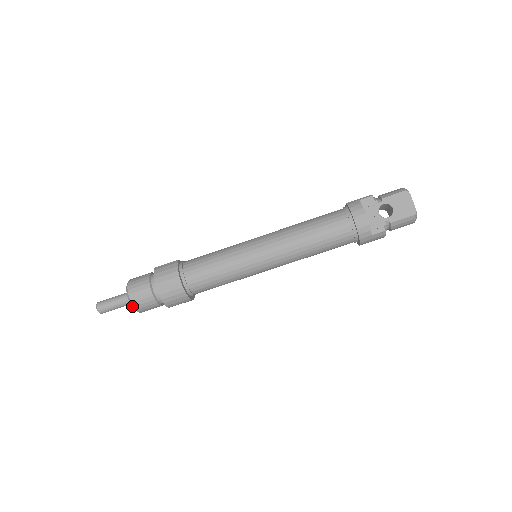
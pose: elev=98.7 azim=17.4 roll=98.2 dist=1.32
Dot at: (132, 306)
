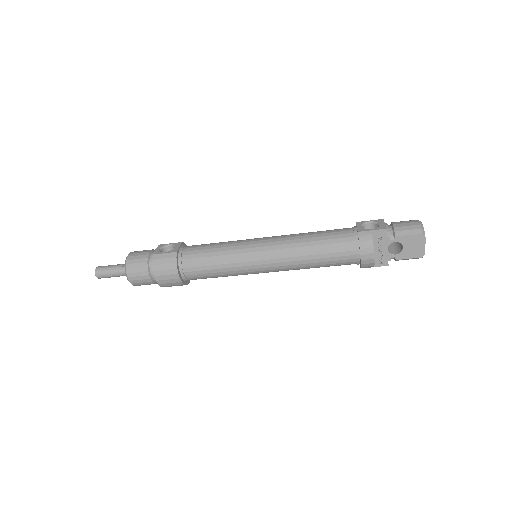
Dot at: occluded
